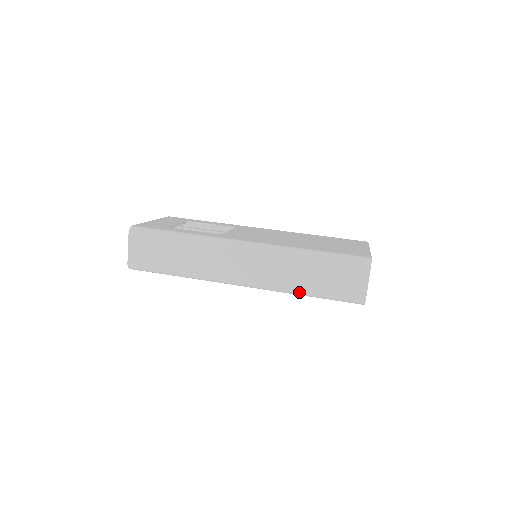
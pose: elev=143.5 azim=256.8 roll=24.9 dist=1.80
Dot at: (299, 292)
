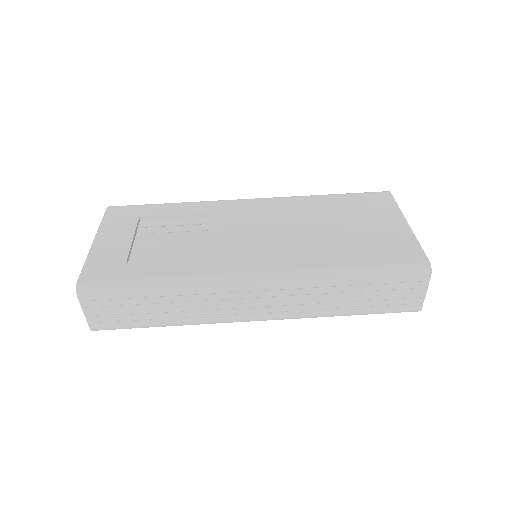
Dot at: occluded
